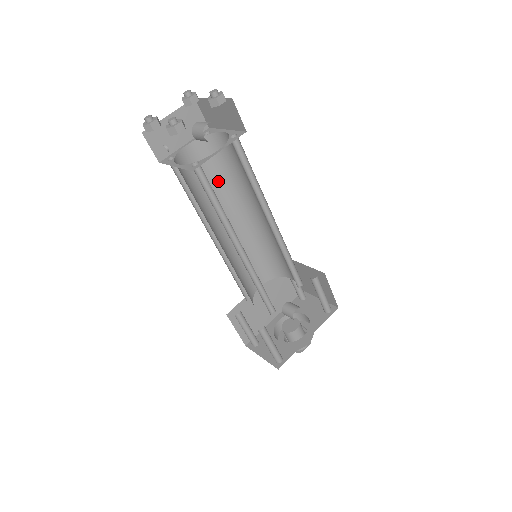
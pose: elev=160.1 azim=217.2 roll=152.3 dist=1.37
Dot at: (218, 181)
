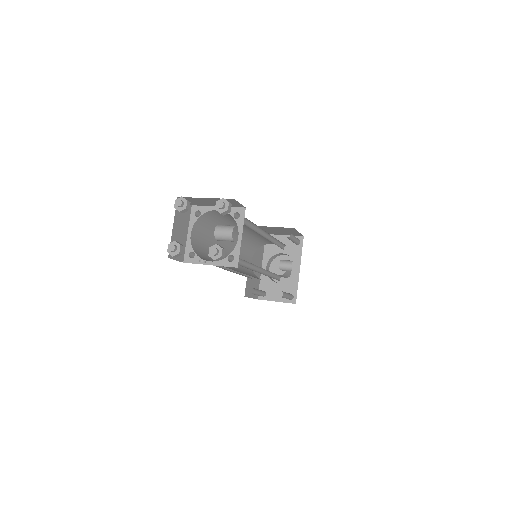
Dot at: (213, 233)
